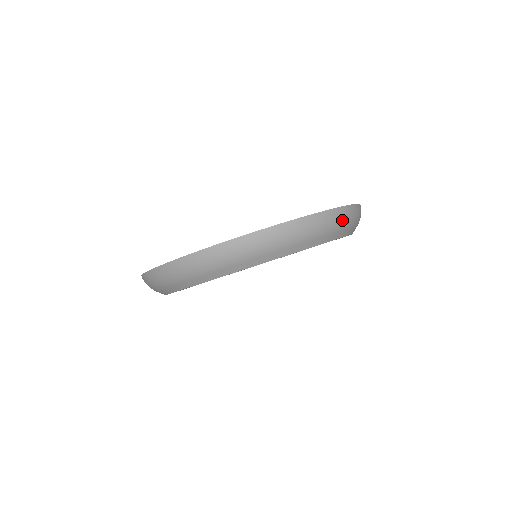
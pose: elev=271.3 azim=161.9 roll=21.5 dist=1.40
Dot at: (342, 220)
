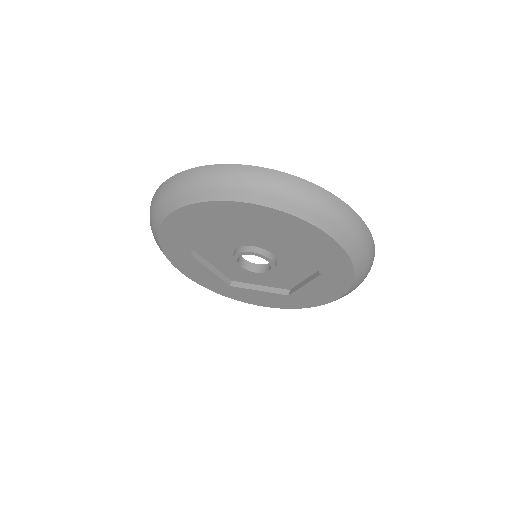
Dot at: occluded
